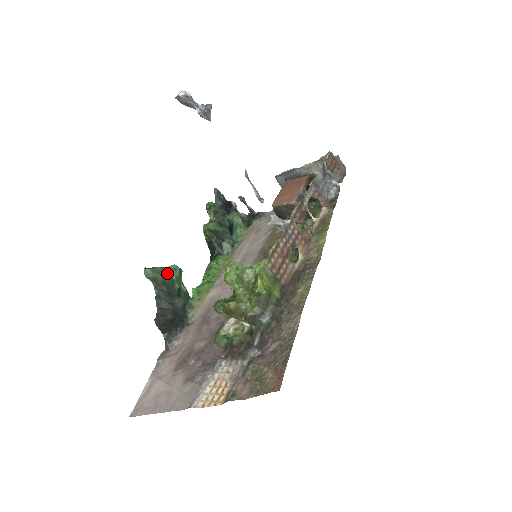
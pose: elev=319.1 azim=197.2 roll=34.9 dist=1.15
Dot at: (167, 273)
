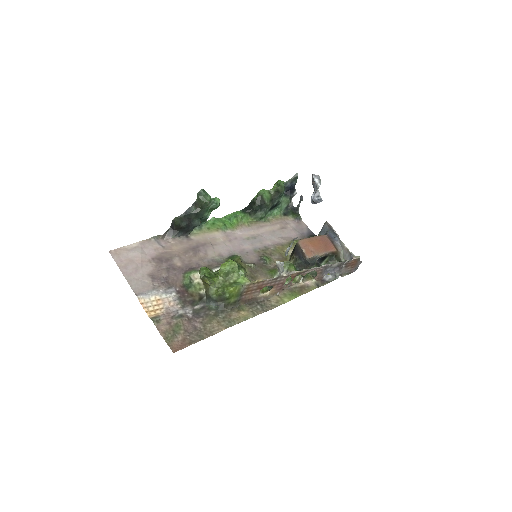
Dot at: (209, 205)
